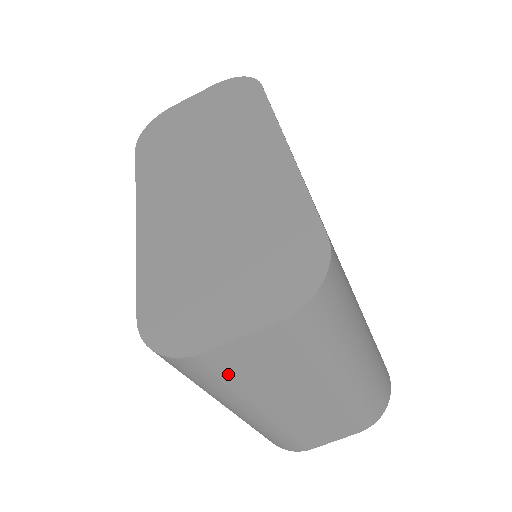
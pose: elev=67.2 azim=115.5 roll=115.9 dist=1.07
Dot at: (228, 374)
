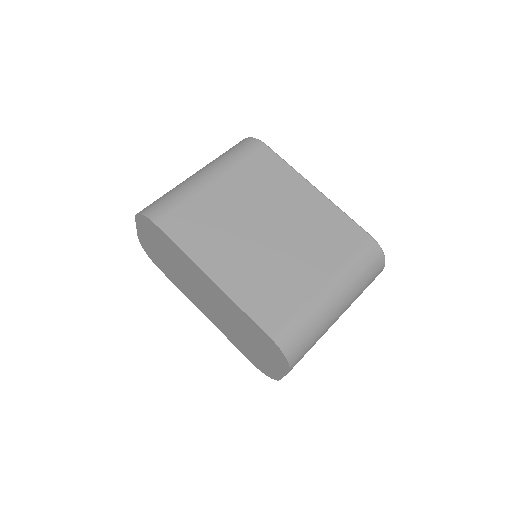
Dot at: occluded
